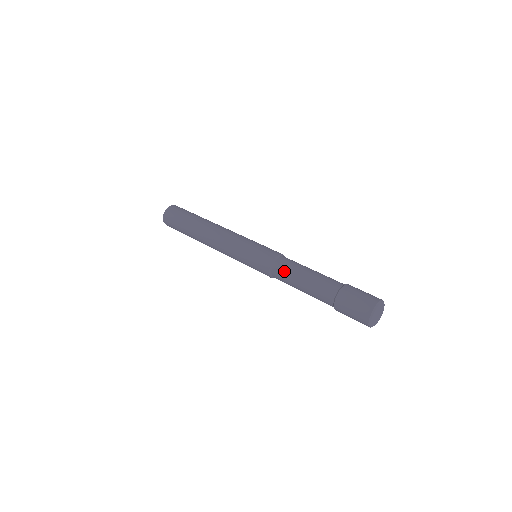
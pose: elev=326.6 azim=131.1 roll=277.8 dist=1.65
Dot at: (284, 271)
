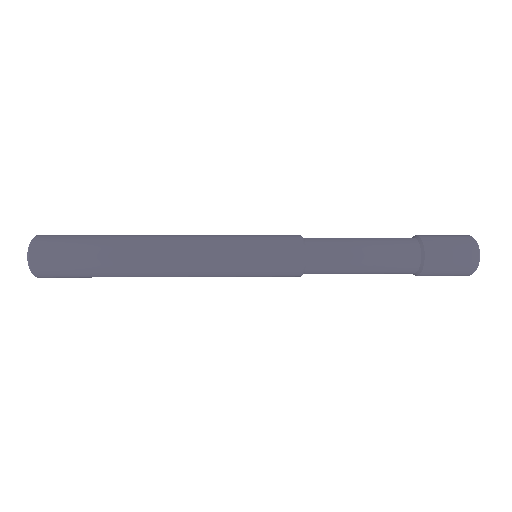
Dot at: (328, 243)
